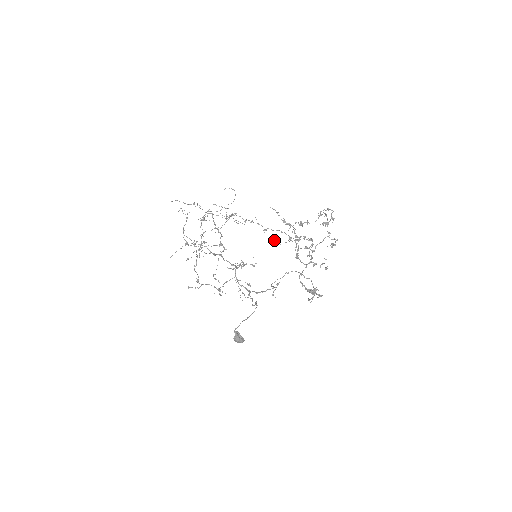
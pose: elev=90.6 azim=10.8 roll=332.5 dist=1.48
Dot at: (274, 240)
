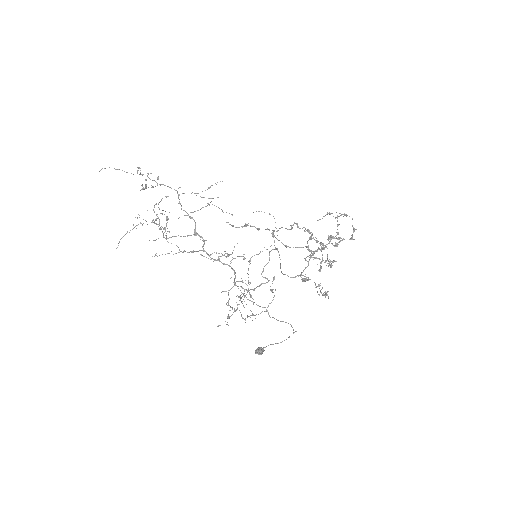
Dot at: (274, 236)
